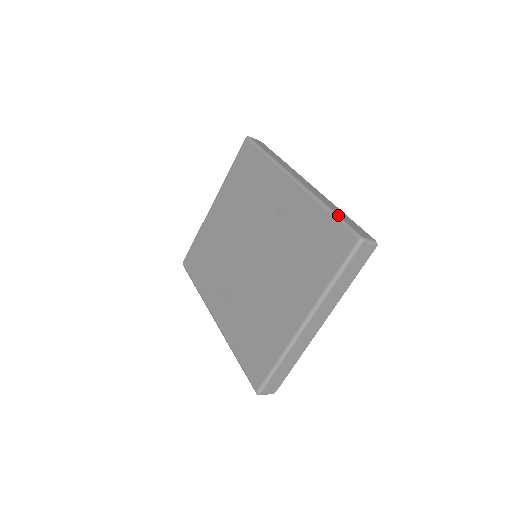
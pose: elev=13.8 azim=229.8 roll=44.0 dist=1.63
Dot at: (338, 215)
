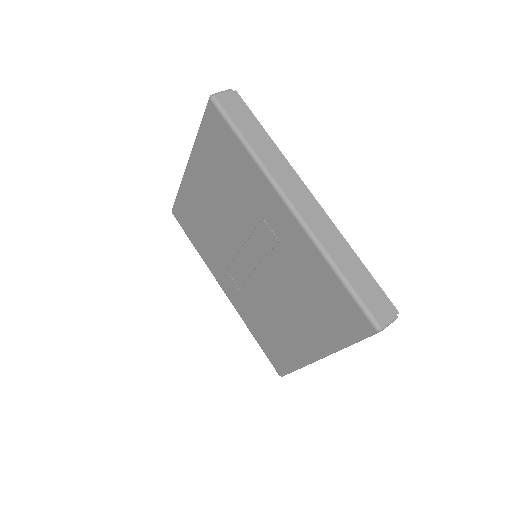
Dot at: (350, 285)
